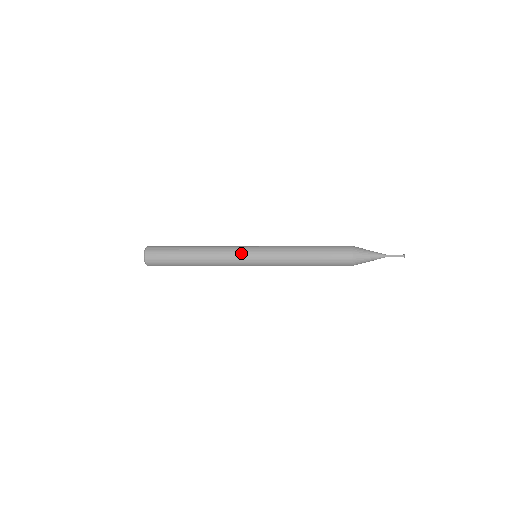
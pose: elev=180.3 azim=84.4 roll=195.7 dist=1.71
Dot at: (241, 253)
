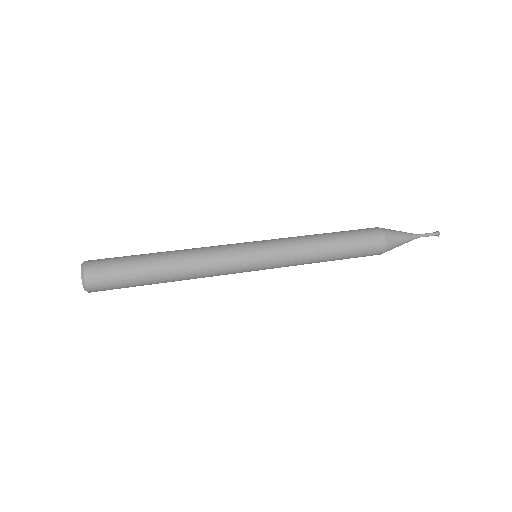
Dot at: (240, 262)
